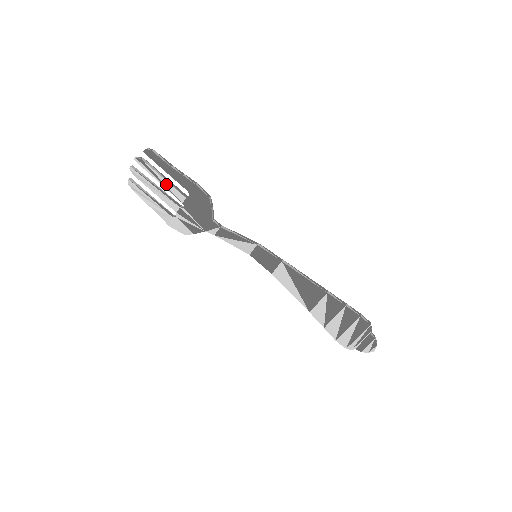
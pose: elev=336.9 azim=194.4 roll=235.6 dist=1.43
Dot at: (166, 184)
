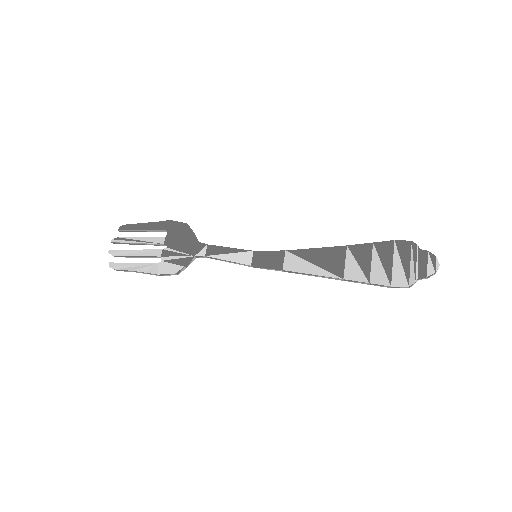
Dot at: (144, 240)
